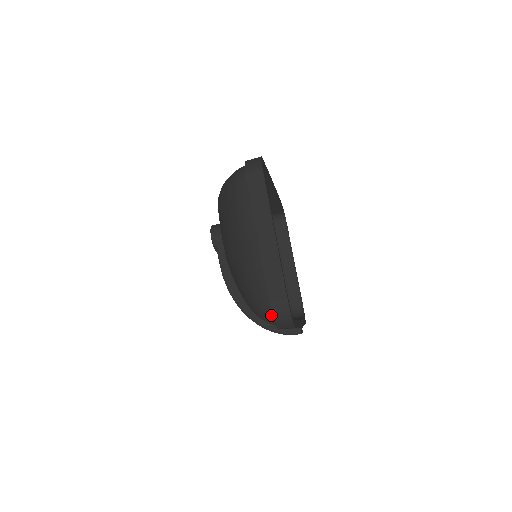
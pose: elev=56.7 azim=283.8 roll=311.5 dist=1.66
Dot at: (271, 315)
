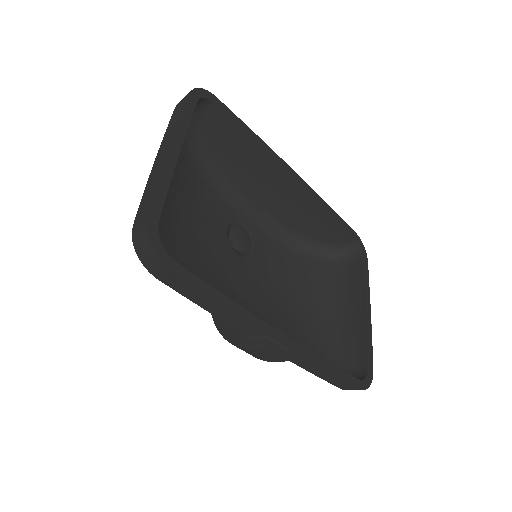
Dot at: occluded
